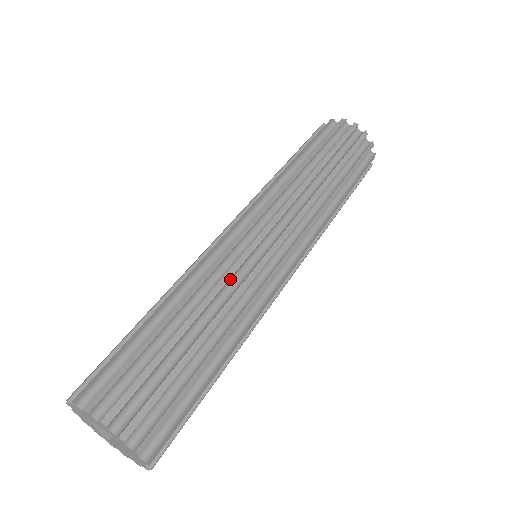
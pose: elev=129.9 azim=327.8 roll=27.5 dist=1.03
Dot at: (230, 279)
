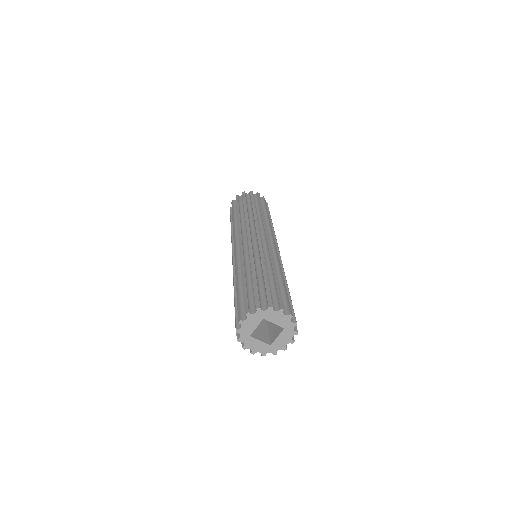
Dot at: occluded
